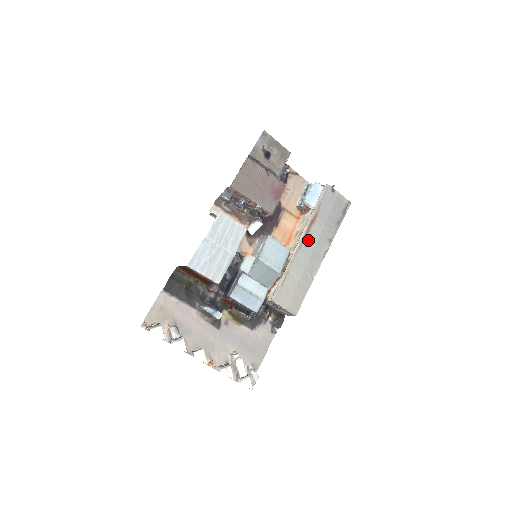
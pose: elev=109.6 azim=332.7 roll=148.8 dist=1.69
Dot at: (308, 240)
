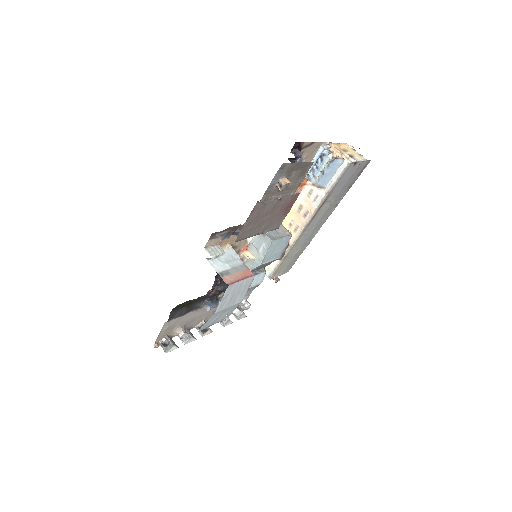
Dot at: (313, 221)
